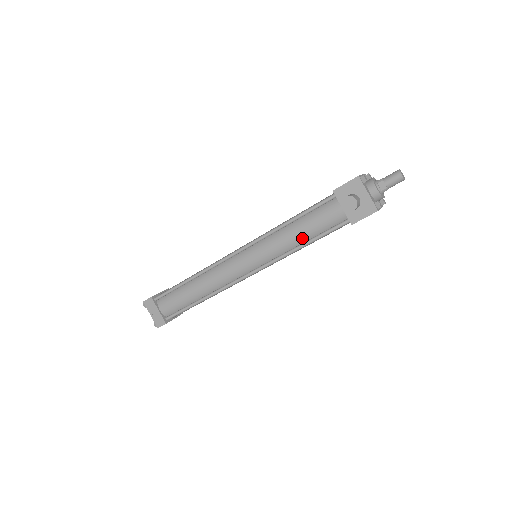
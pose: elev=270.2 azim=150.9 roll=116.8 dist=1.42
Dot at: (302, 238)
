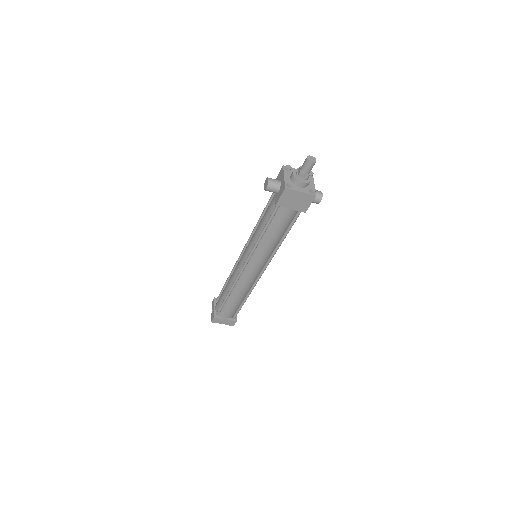
Dot at: (262, 227)
